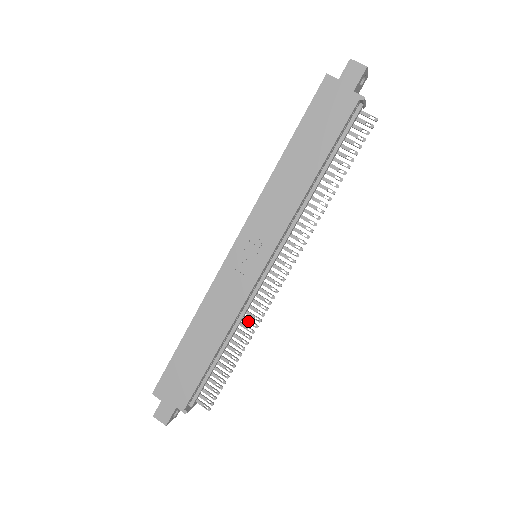
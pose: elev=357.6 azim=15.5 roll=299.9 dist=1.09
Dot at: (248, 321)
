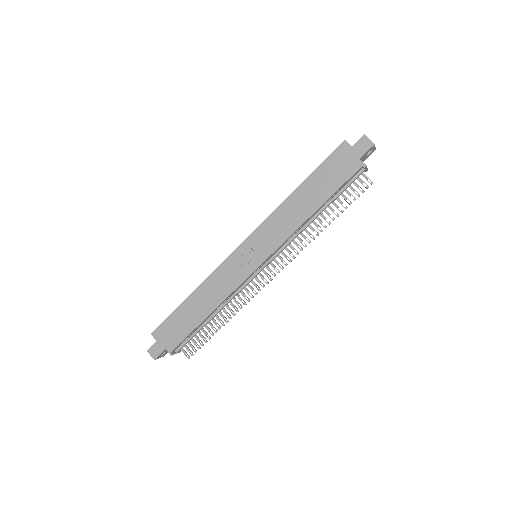
Dot at: (236, 302)
